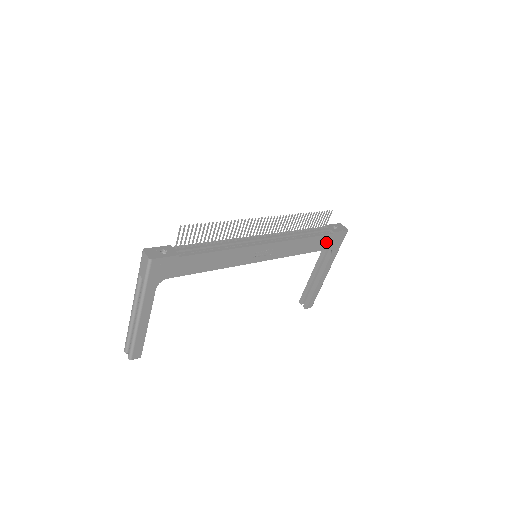
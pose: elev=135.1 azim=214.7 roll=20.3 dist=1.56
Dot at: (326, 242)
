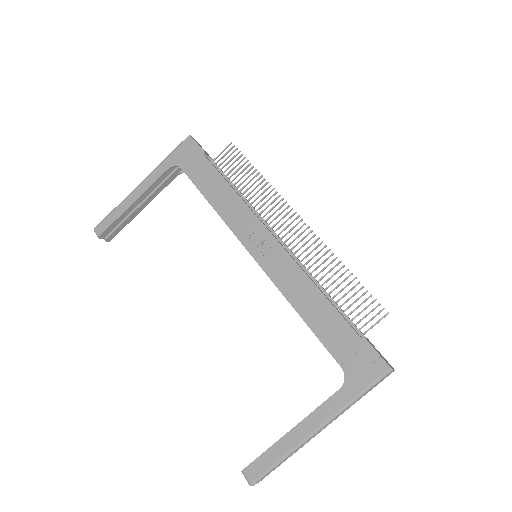
Dot at: (344, 343)
